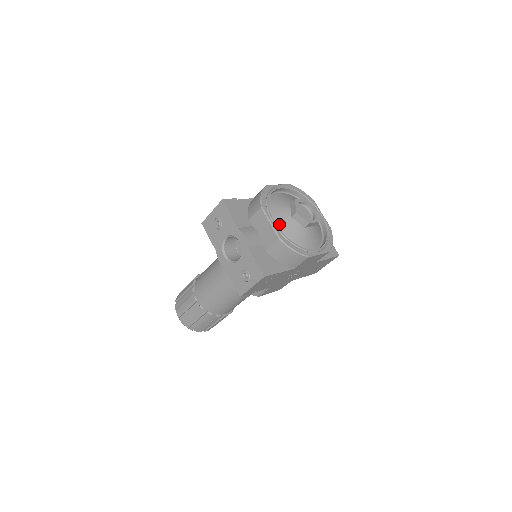
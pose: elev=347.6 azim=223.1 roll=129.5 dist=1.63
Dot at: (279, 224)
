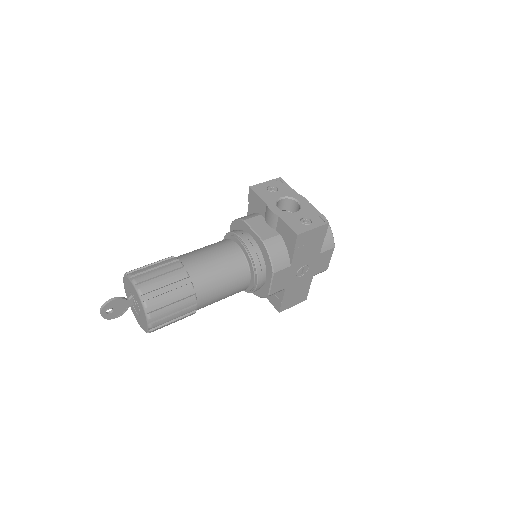
Dot at: occluded
